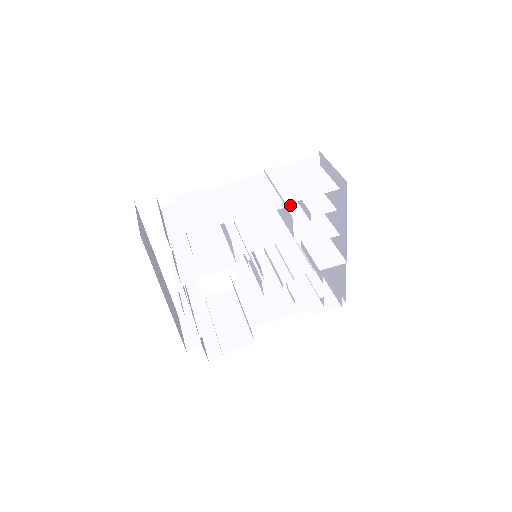
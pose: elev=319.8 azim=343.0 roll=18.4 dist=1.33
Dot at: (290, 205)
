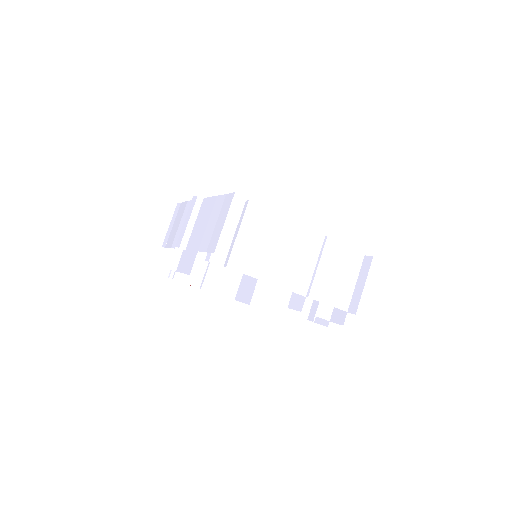
Dot at: occluded
